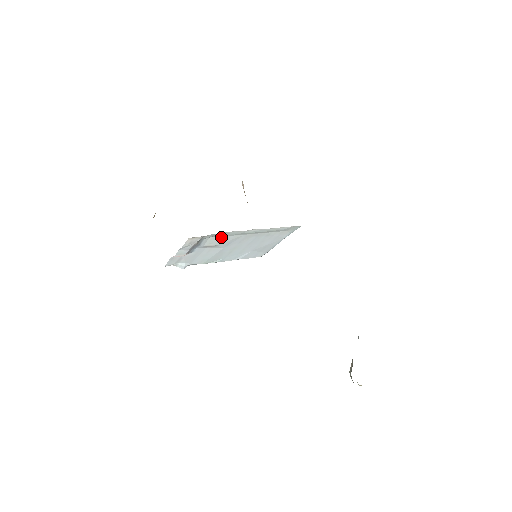
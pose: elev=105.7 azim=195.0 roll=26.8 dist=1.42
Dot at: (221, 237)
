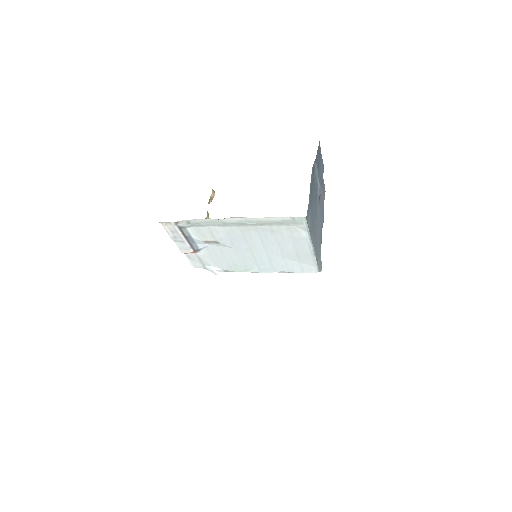
Dot at: (207, 228)
